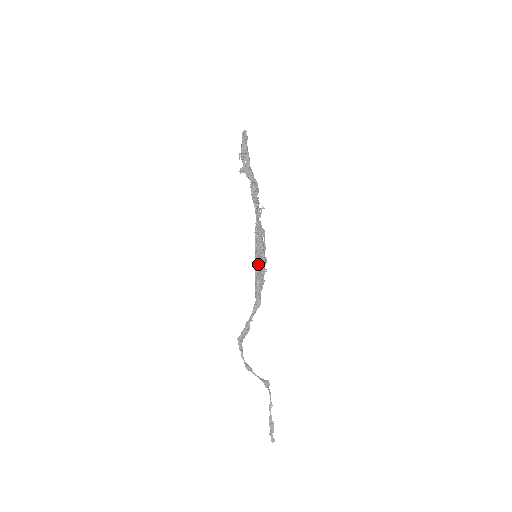
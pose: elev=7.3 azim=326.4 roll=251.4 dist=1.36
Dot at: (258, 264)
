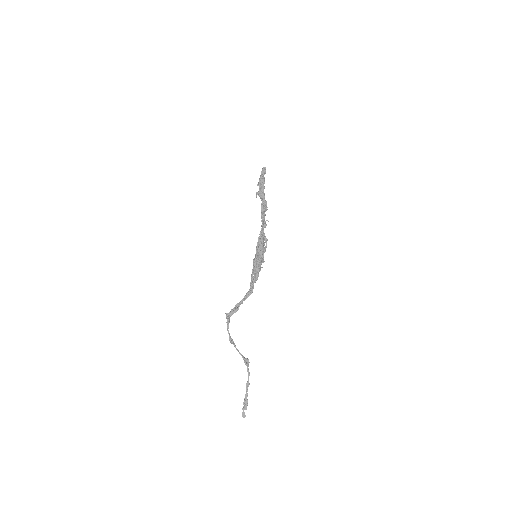
Dot at: (256, 261)
